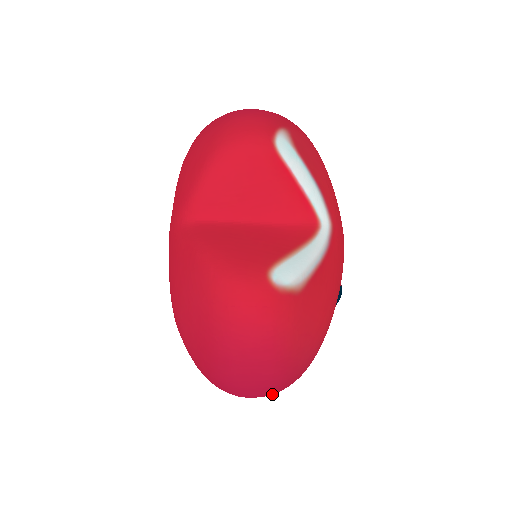
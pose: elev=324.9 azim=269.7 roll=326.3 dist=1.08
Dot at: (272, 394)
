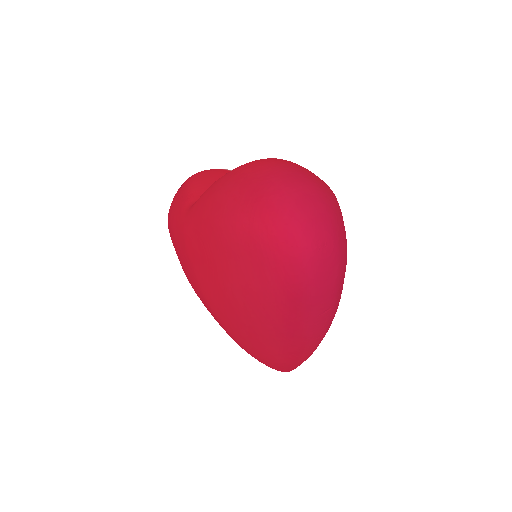
Dot at: (336, 243)
